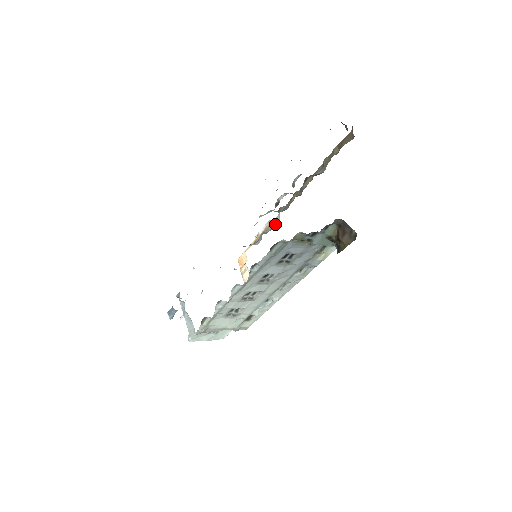
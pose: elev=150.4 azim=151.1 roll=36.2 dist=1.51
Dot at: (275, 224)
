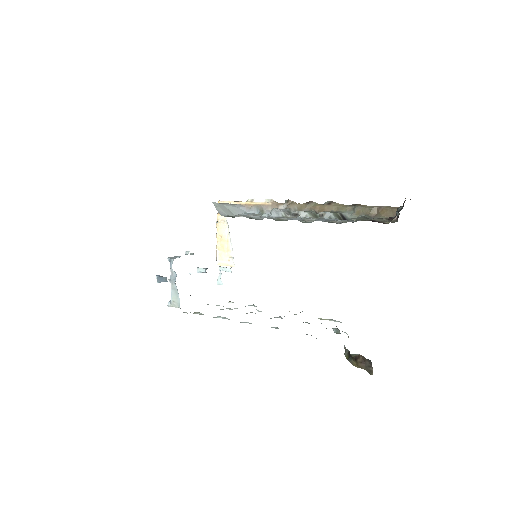
Dot at: occluded
